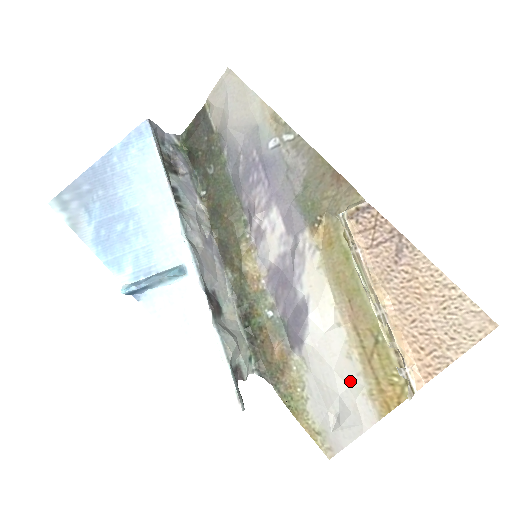
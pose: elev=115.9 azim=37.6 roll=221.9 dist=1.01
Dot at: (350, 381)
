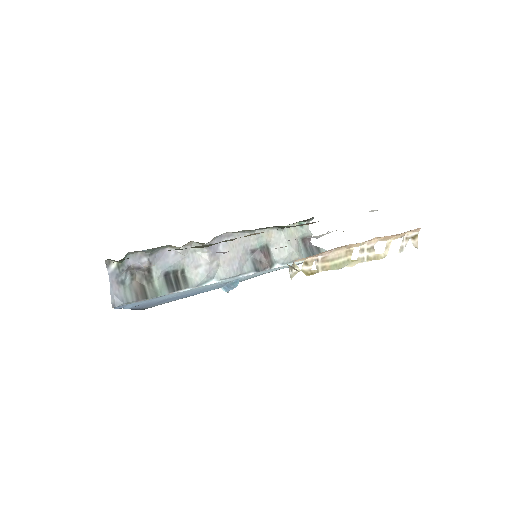
Dot at: occluded
